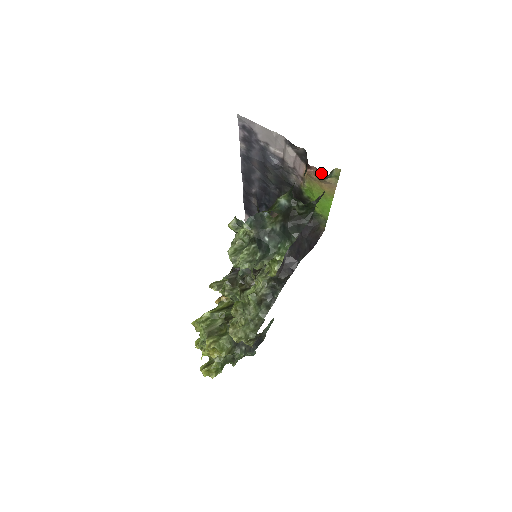
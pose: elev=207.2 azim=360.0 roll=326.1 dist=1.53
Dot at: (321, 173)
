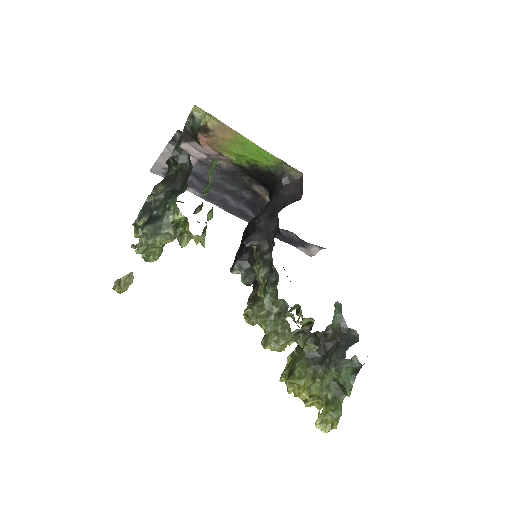
Dot at: (200, 129)
